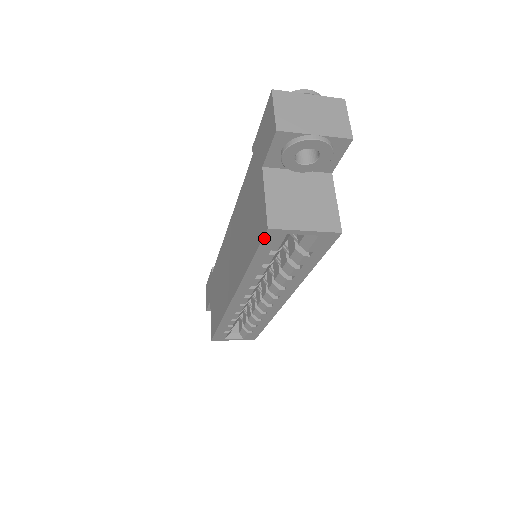
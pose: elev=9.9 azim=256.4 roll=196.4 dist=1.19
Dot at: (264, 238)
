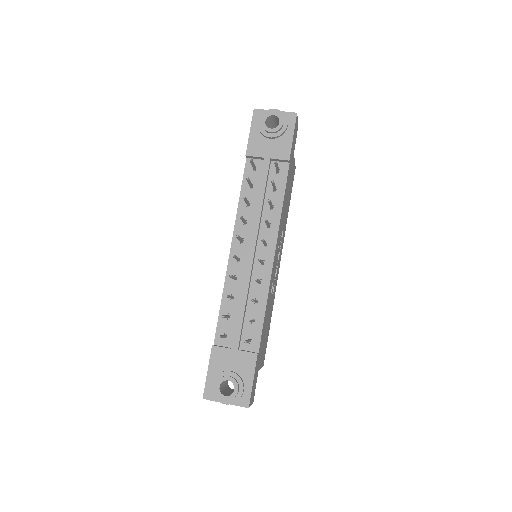
Dot at: occluded
